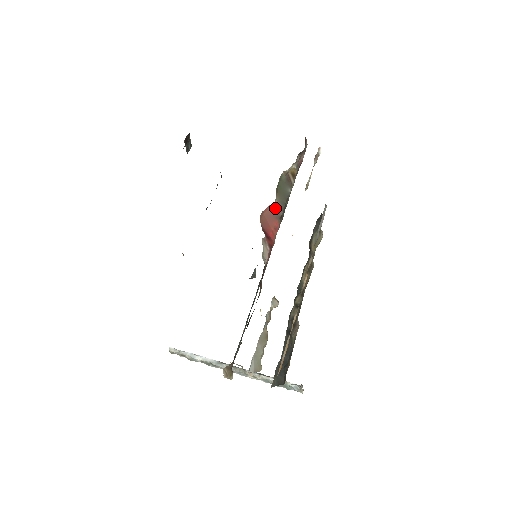
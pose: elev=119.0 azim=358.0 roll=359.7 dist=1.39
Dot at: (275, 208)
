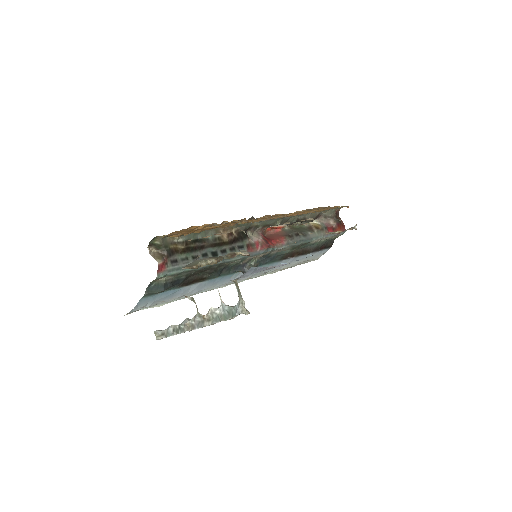
Dot at: (284, 231)
